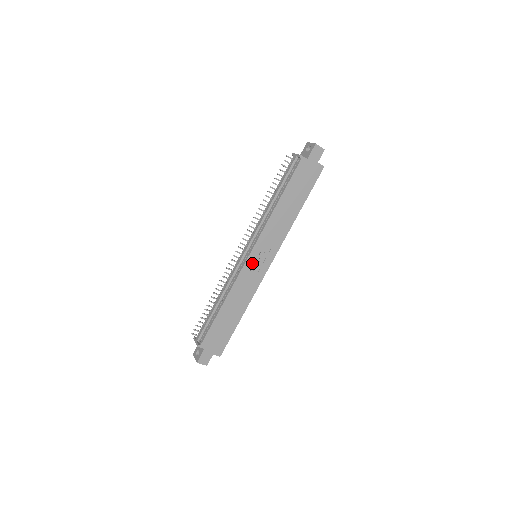
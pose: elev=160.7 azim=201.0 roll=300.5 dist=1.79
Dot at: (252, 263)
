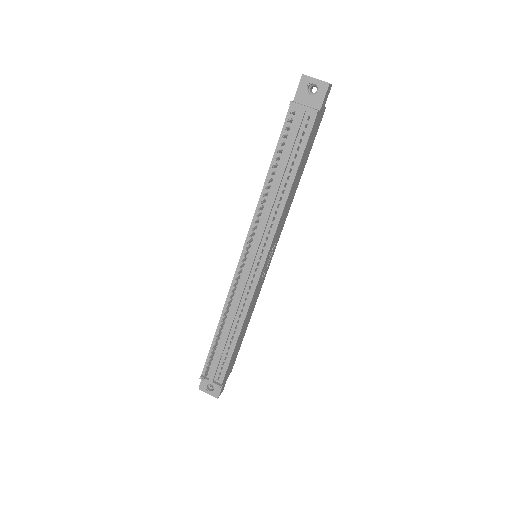
Dot at: (263, 271)
